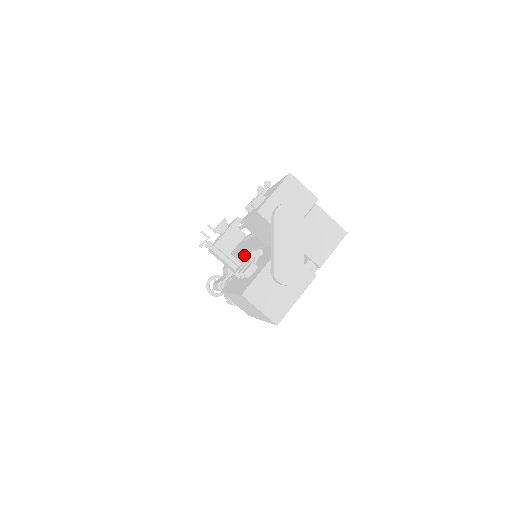
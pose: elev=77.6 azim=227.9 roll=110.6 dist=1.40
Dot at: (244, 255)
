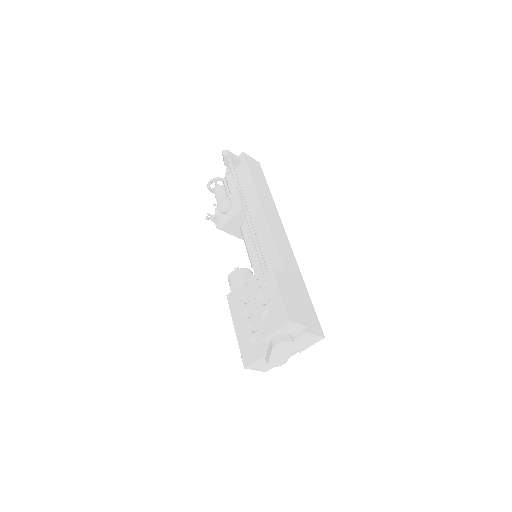
Dot at: (246, 245)
